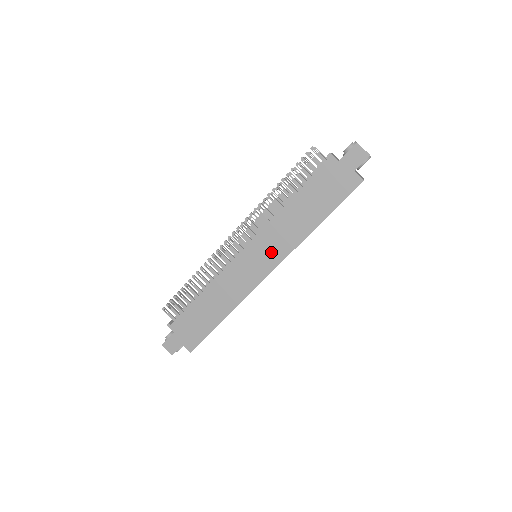
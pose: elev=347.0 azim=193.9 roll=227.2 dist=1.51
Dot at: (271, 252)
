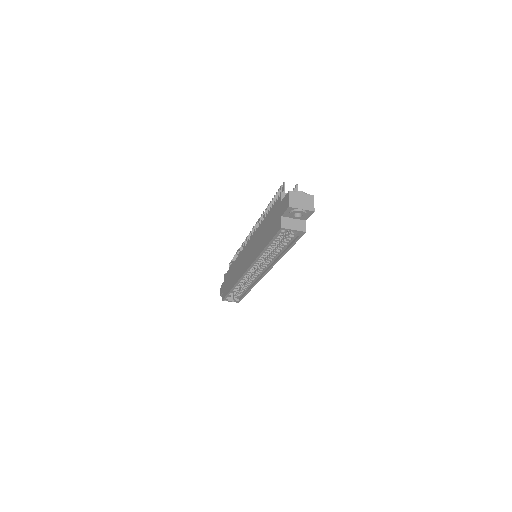
Dot at: (250, 255)
